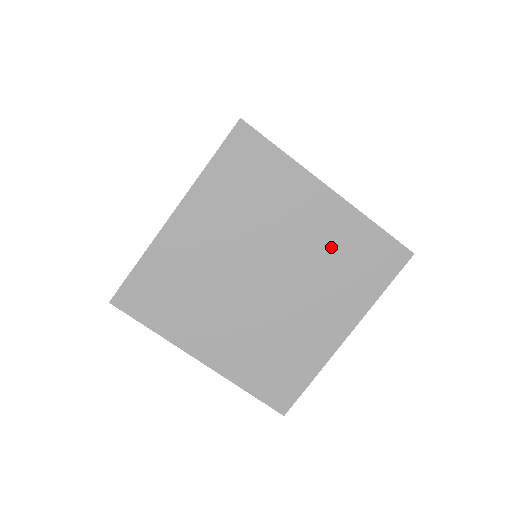
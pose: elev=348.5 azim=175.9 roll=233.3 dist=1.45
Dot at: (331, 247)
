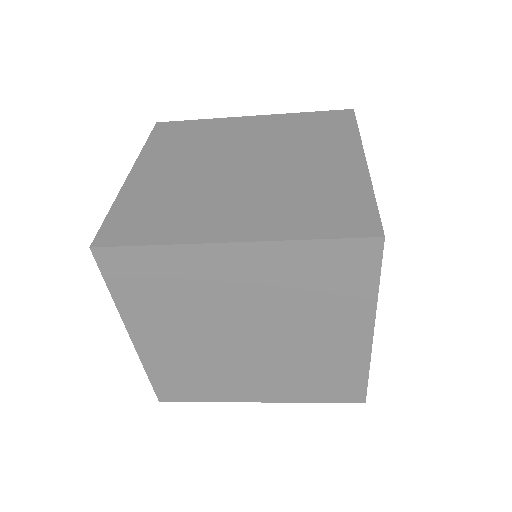
Dot at: (321, 360)
